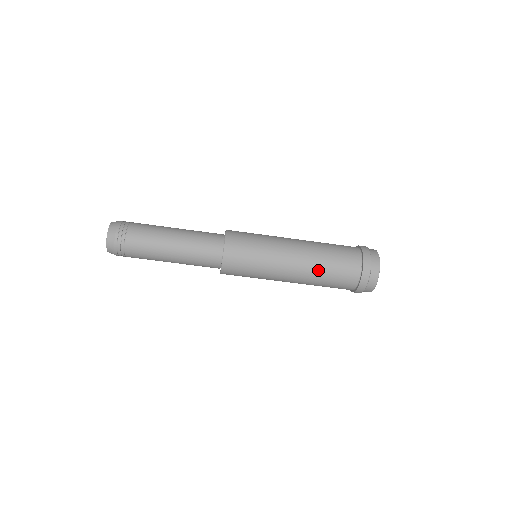
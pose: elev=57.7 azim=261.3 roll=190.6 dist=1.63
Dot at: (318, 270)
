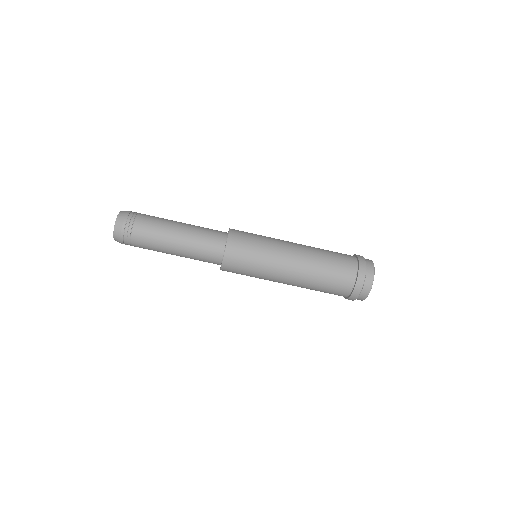
Dot at: (318, 257)
